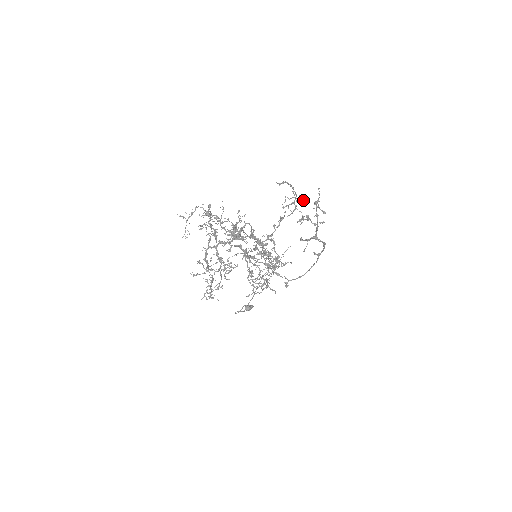
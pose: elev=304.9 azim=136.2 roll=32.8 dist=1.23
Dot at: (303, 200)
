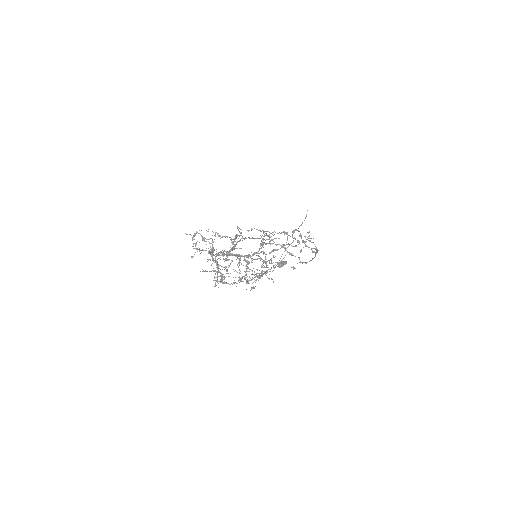
Dot at: (278, 233)
